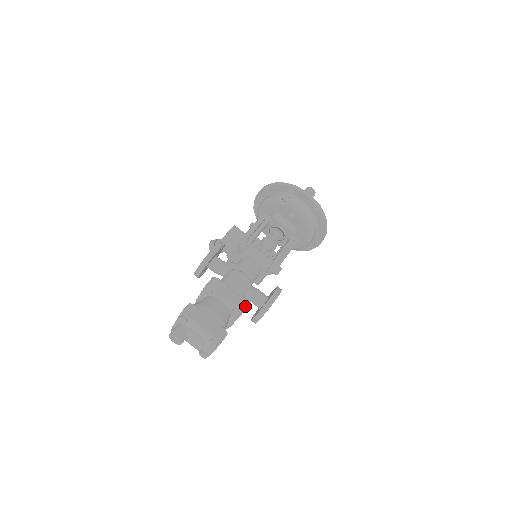
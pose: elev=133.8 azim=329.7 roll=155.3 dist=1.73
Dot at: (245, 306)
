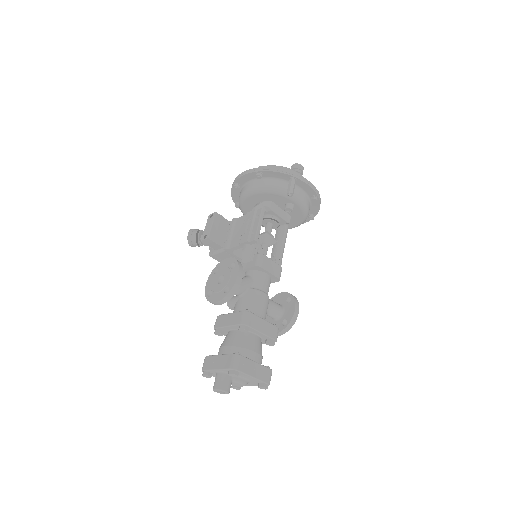
Dot at: (277, 333)
